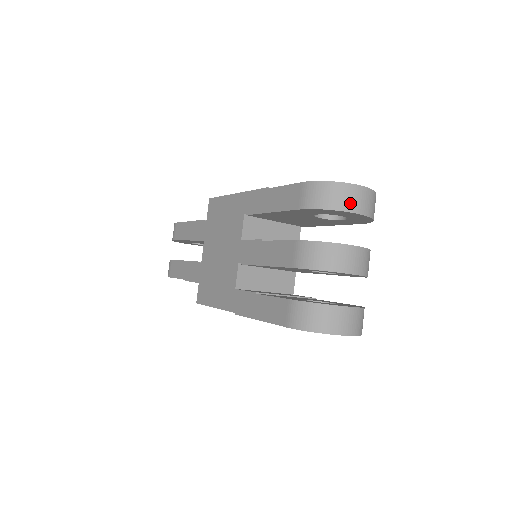
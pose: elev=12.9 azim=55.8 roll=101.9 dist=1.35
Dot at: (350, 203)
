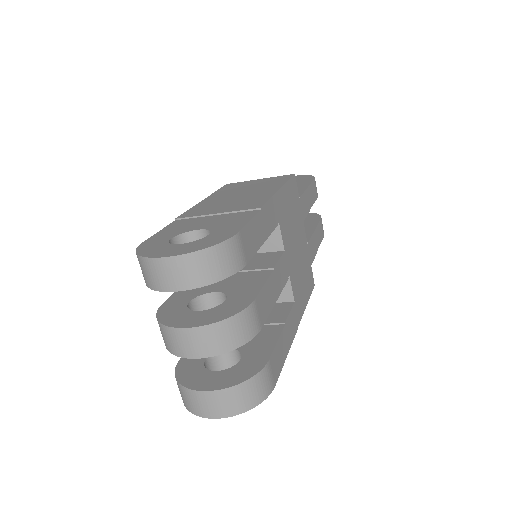
Dot at: (155, 281)
